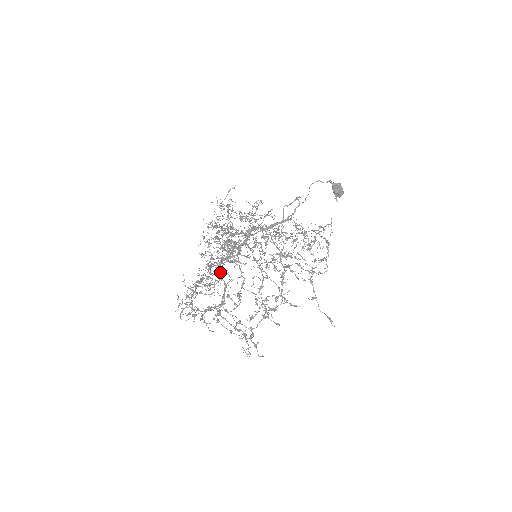
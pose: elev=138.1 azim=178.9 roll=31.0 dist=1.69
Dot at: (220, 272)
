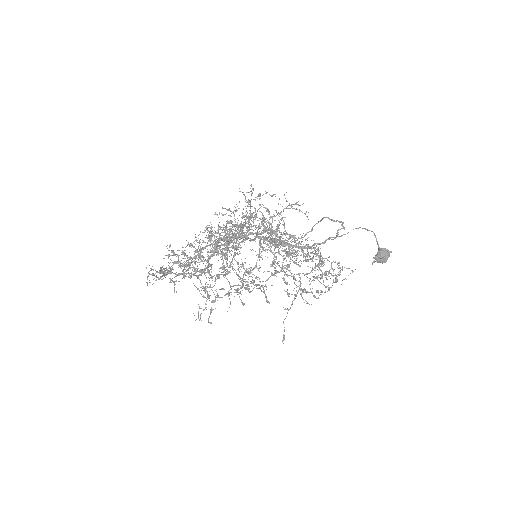
Dot at: (211, 252)
